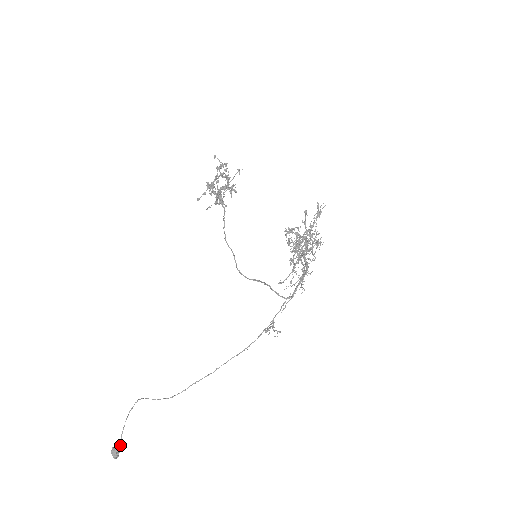
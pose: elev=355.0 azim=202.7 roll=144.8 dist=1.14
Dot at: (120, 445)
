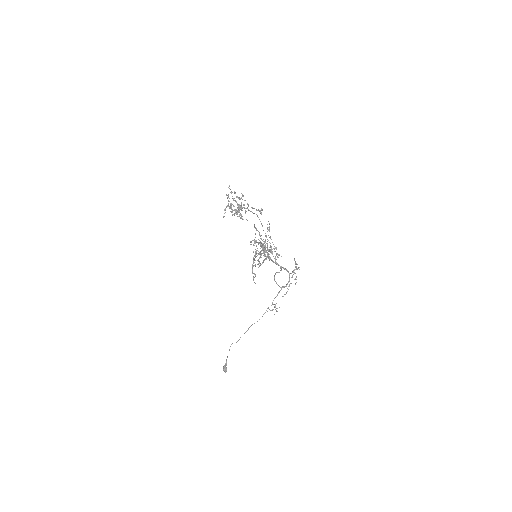
Dot at: (226, 365)
